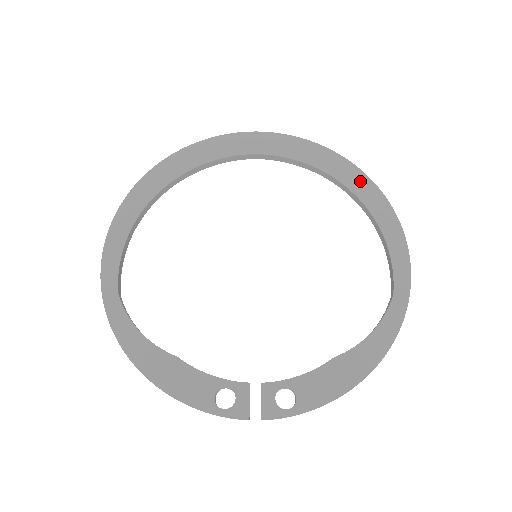
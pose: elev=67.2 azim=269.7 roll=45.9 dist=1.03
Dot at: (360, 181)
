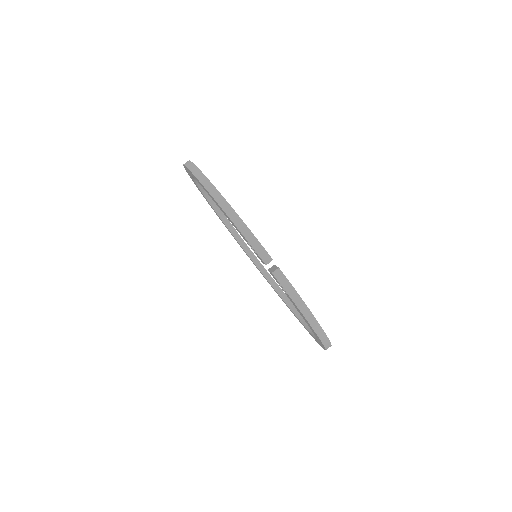
Dot at: occluded
